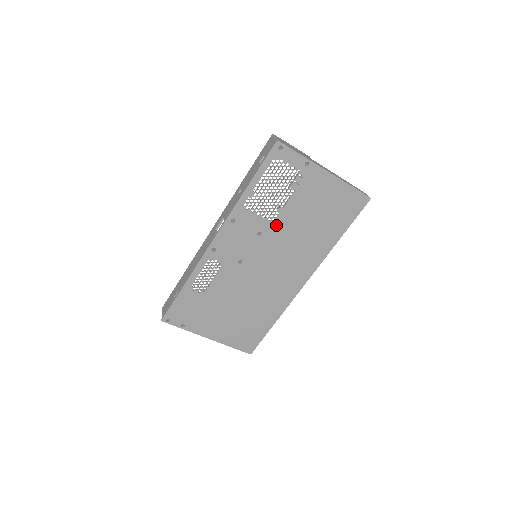
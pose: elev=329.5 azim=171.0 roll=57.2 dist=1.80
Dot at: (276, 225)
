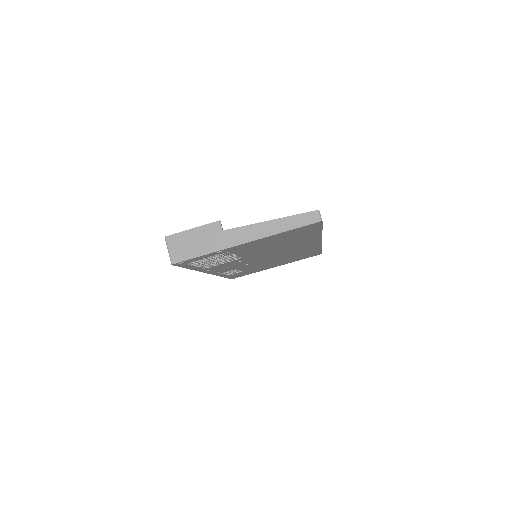
Dot at: (247, 257)
